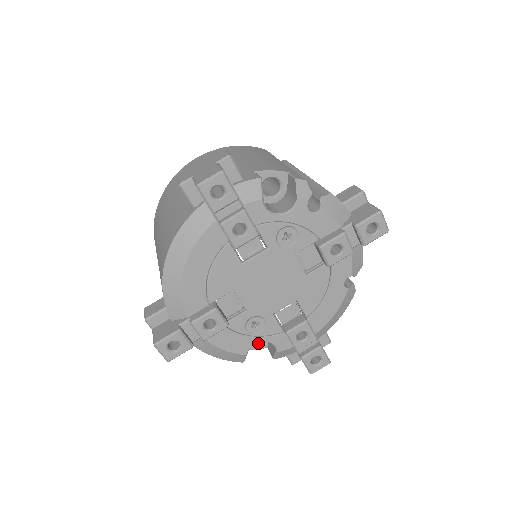
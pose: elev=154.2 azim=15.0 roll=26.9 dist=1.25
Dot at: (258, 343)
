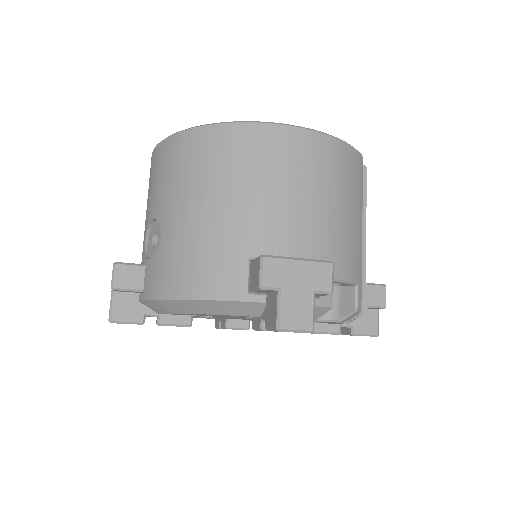
Dot at: occluded
